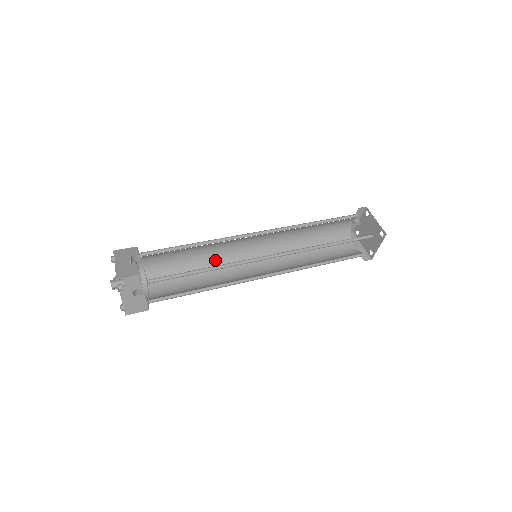
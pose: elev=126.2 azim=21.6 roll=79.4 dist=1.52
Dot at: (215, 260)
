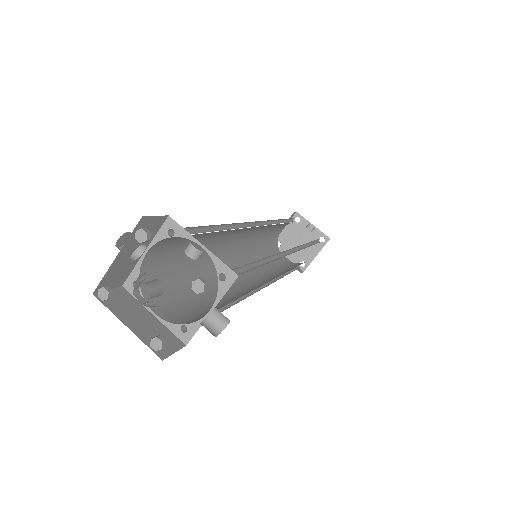
Dot at: occluded
